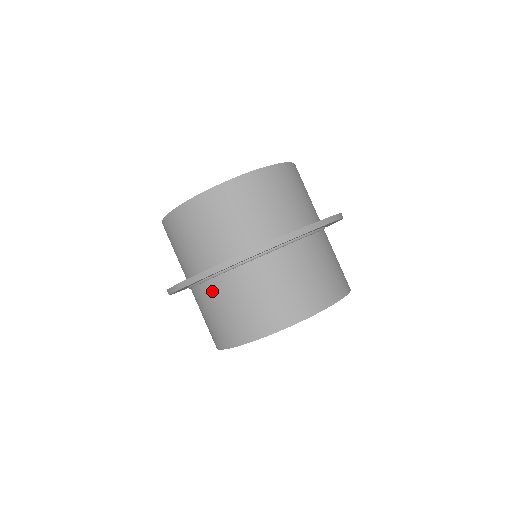
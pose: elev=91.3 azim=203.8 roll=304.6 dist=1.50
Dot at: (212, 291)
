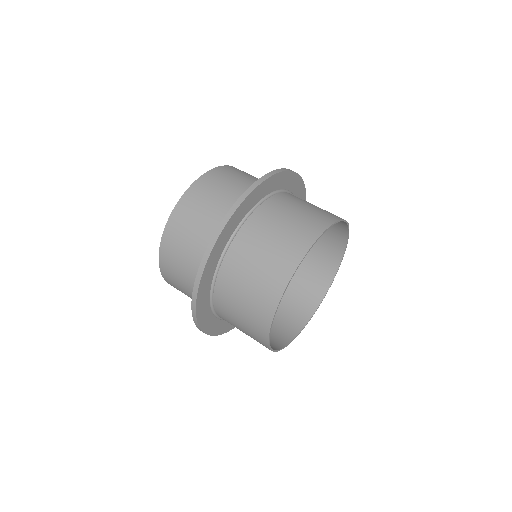
Dot at: (276, 204)
